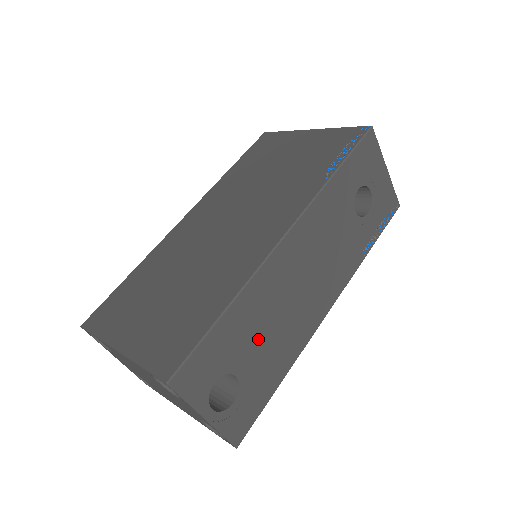
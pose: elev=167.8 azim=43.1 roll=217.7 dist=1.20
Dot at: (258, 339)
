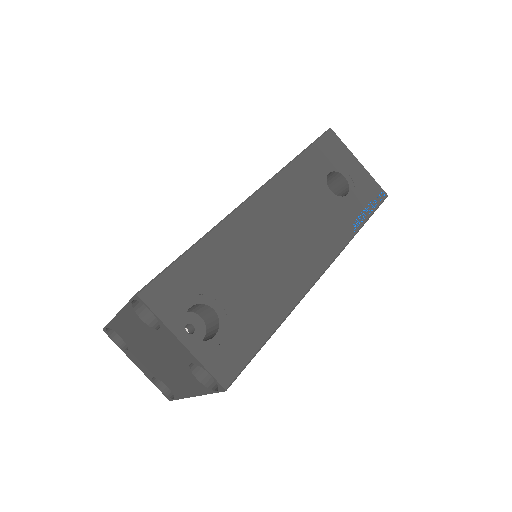
Dot at: (236, 280)
